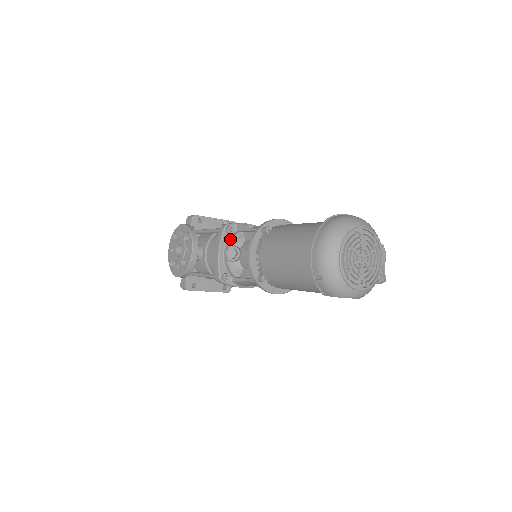
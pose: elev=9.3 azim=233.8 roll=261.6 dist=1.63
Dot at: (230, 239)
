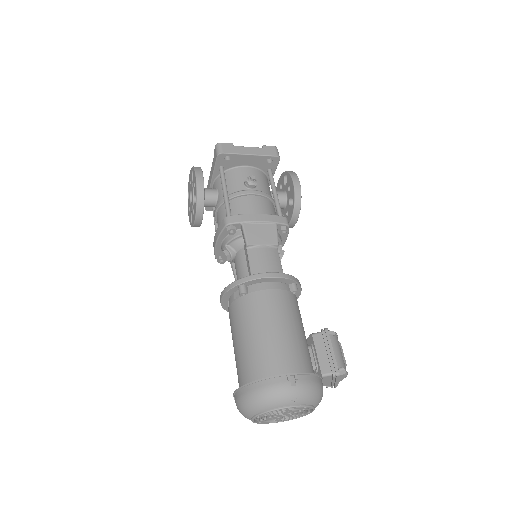
Dot at: (229, 238)
